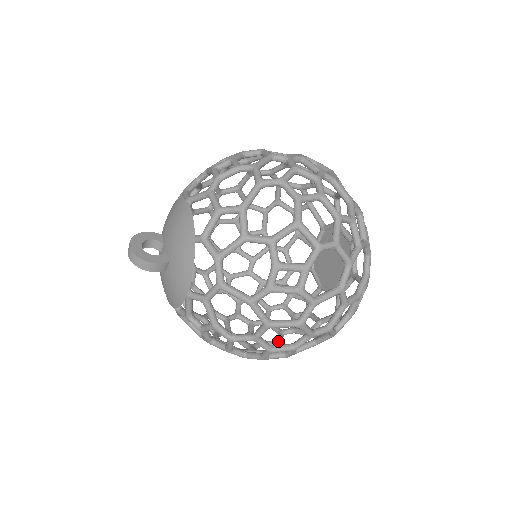
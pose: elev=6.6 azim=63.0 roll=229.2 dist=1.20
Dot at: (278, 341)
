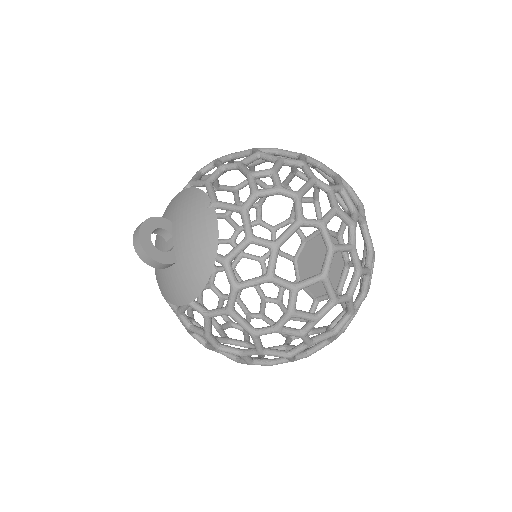
Dot at: occluded
